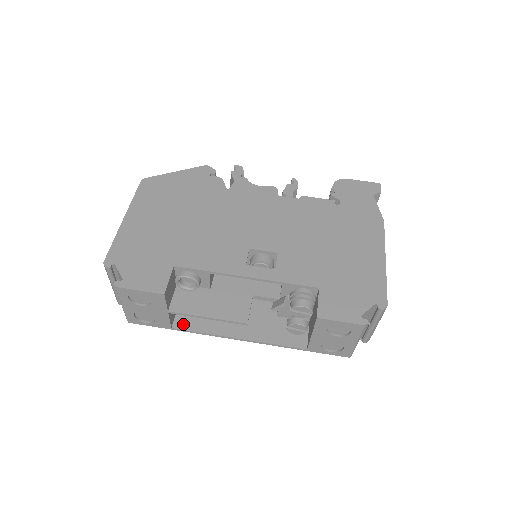
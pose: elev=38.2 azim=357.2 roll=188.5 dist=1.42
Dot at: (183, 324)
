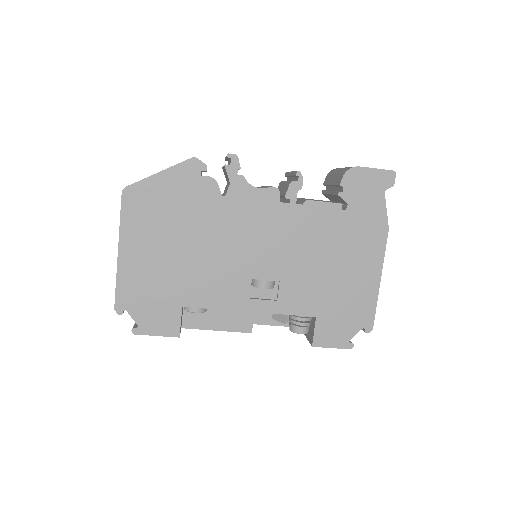
Dot at: occluded
